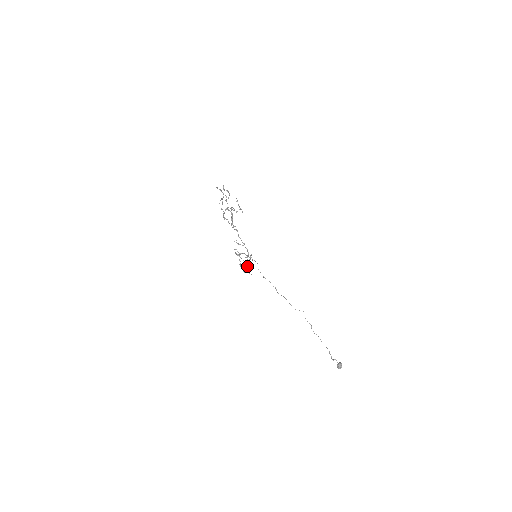
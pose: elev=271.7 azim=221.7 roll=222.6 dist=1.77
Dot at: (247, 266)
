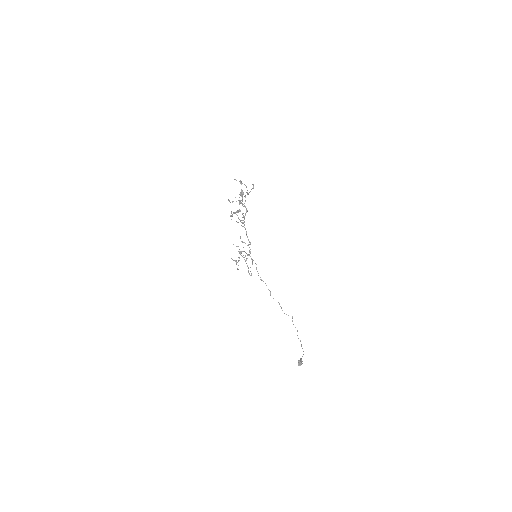
Dot at: occluded
